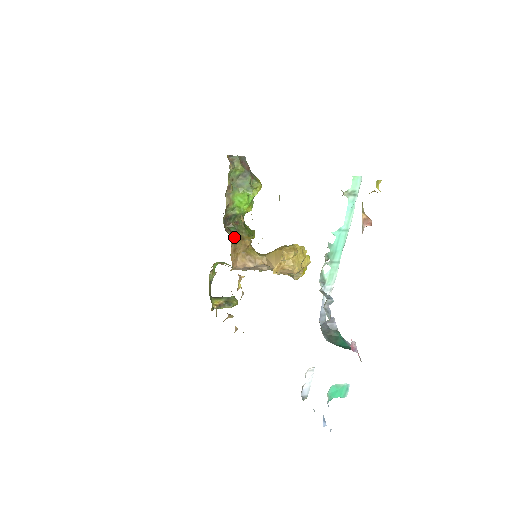
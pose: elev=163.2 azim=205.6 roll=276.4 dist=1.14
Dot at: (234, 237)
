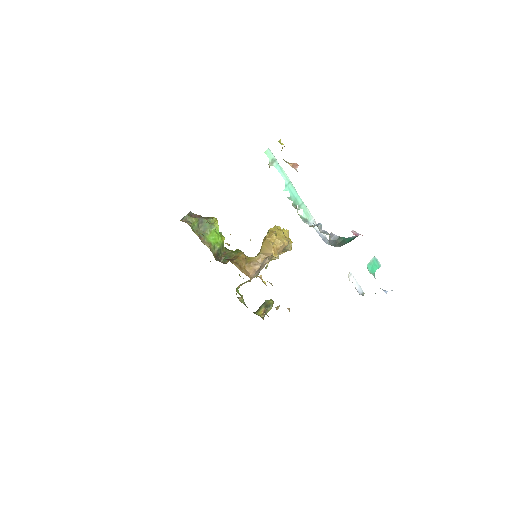
Dot at: (232, 261)
